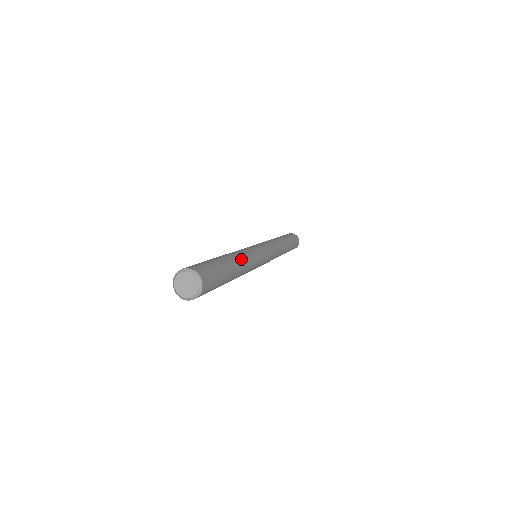
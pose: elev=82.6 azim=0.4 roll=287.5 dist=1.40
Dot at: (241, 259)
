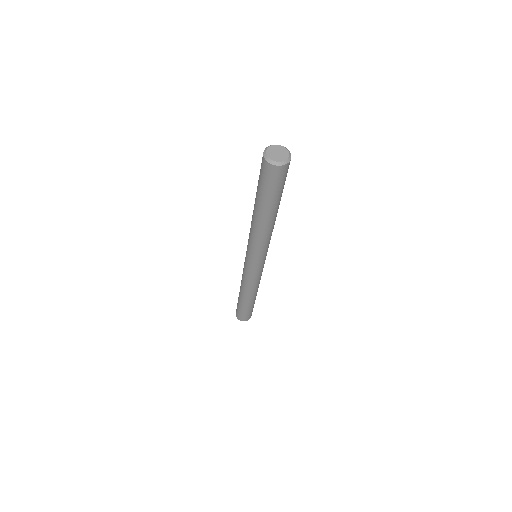
Dot at: occluded
